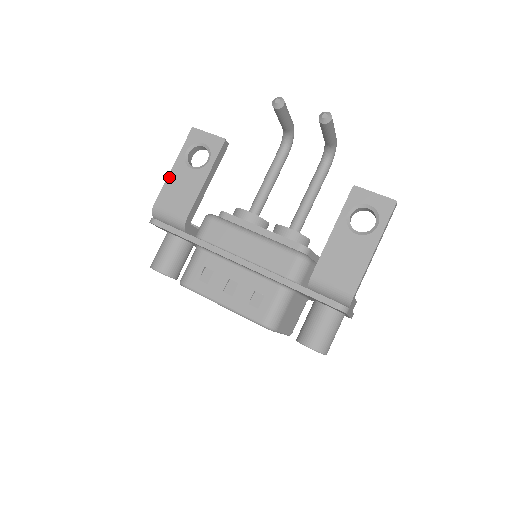
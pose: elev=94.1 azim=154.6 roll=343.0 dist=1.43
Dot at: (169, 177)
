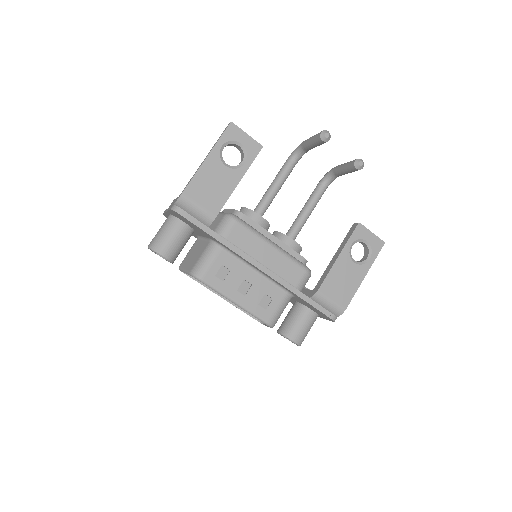
Dot at: (201, 168)
